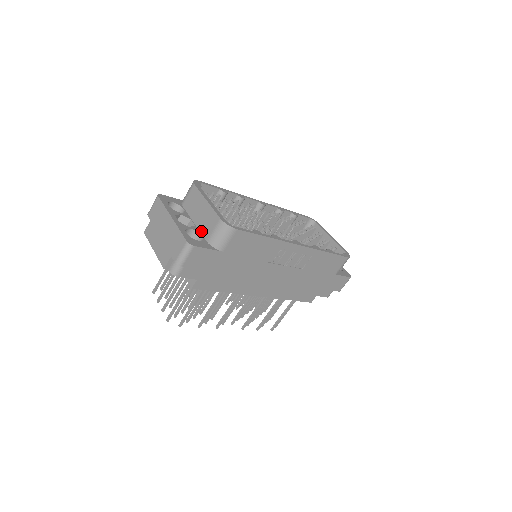
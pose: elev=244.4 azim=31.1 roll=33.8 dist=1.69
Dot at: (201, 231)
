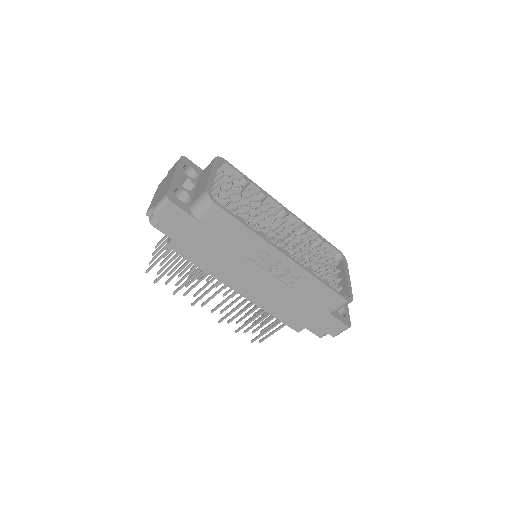
Dot at: (193, 197)
